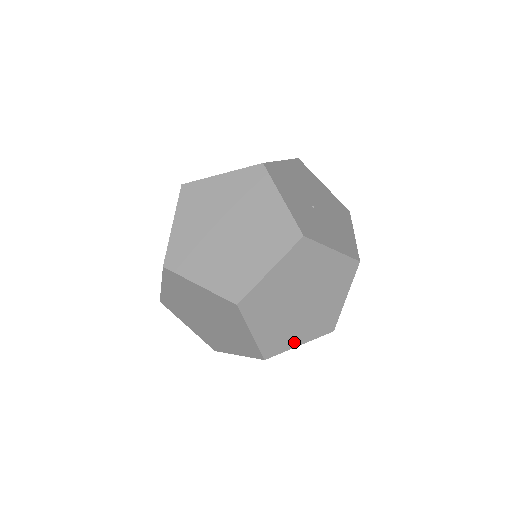
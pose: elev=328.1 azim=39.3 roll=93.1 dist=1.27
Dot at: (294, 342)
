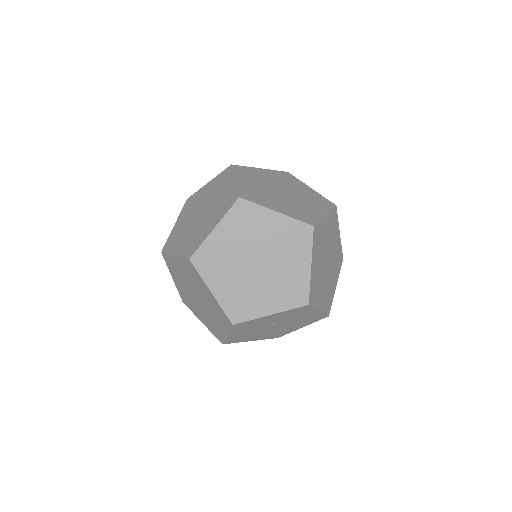
Dot at: (262, 310)
